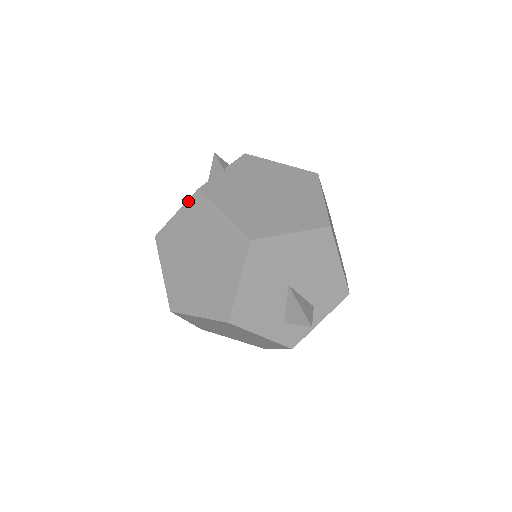
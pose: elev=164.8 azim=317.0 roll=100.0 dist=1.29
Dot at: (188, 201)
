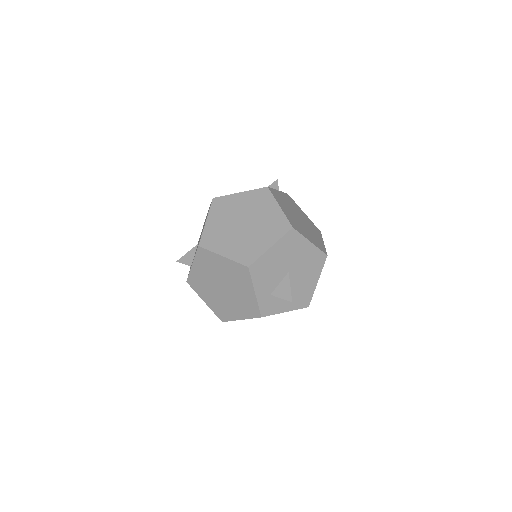
Dot at: (255, 190)
